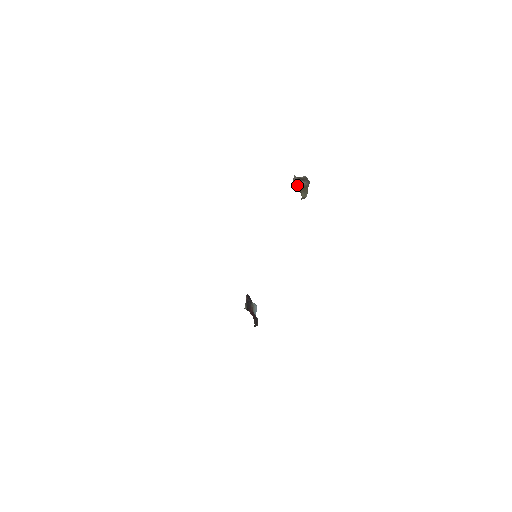
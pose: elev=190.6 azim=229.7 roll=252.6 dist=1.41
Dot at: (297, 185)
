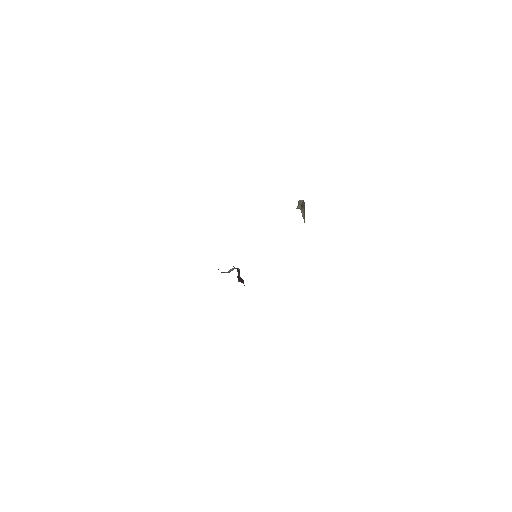
Dot at: (303, 218)
